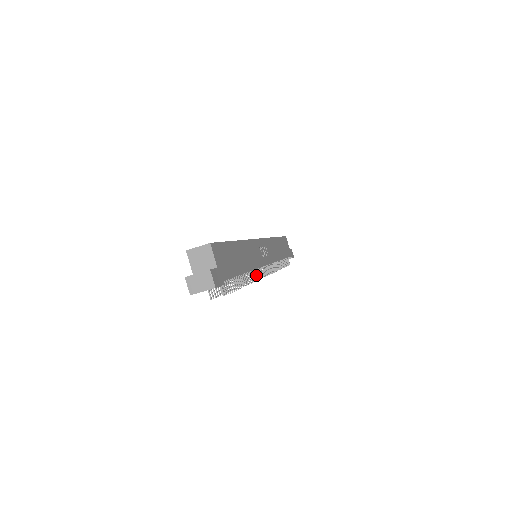
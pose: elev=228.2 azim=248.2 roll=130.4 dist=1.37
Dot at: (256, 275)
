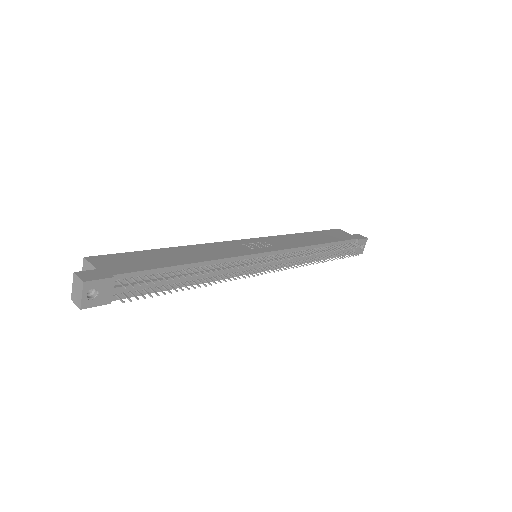
Dot at: occluded
